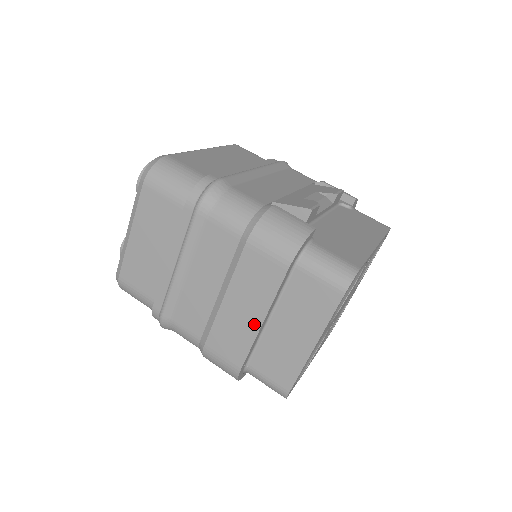
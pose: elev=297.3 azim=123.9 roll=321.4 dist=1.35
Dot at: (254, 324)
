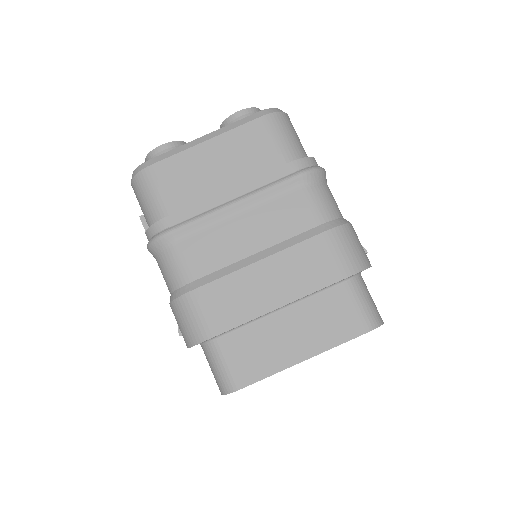
Dot at: (271, 303)
